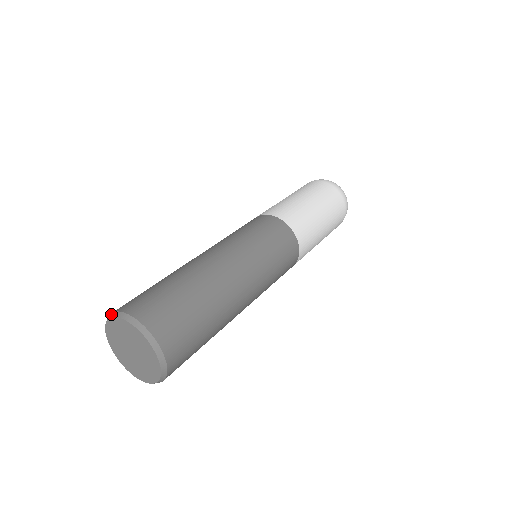
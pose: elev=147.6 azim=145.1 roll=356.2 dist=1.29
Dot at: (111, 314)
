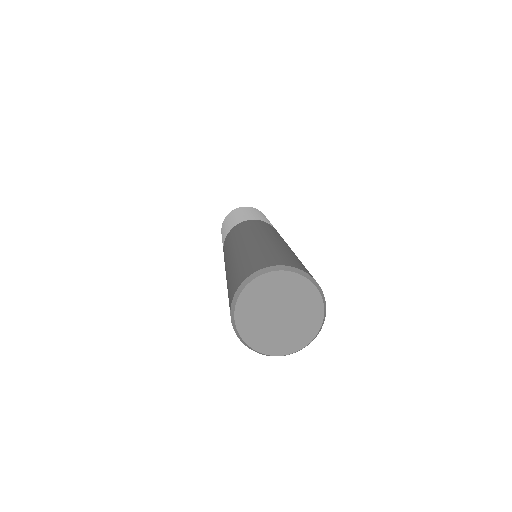
Dot at: (231, 317)
